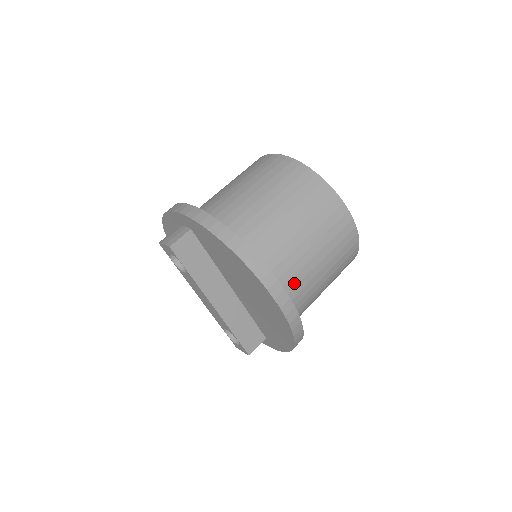
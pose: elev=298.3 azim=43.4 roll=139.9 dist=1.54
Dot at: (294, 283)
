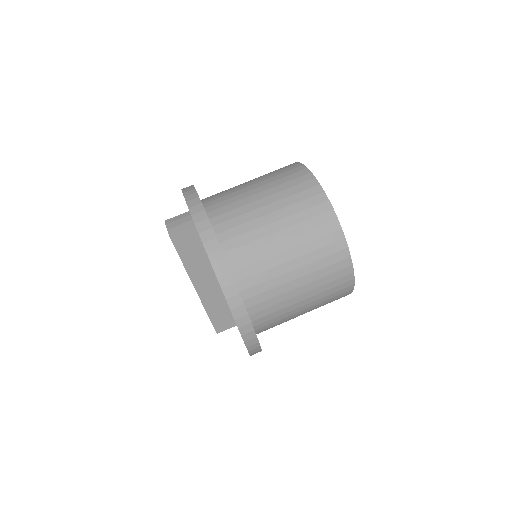
Dot at: (268, 312)
